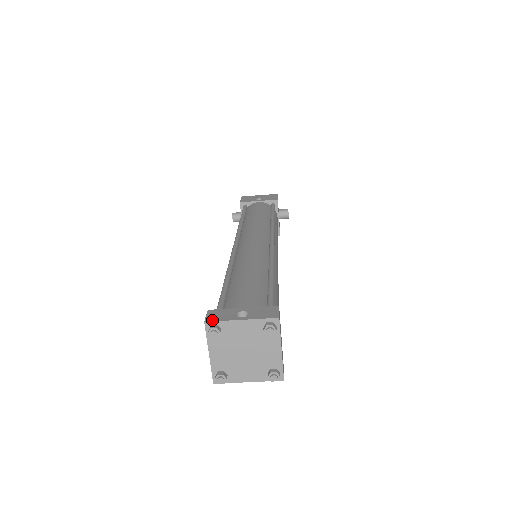
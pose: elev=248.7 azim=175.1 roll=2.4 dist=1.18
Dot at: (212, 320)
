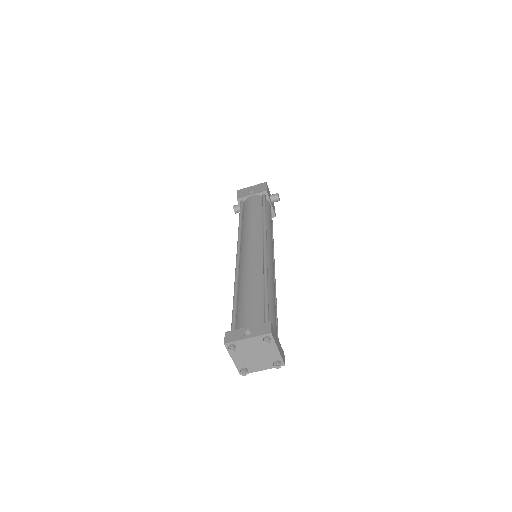
Dot at: (229, 342)
